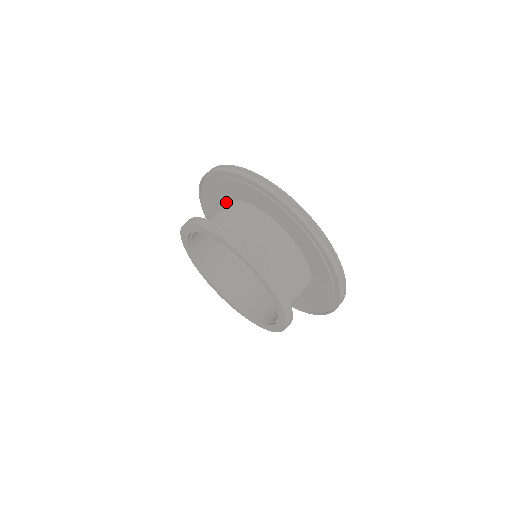
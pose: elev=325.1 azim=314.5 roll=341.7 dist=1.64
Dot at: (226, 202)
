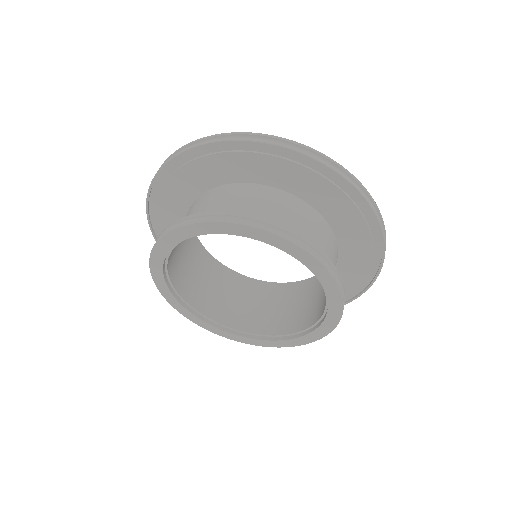
Dot at: (192, 204)
